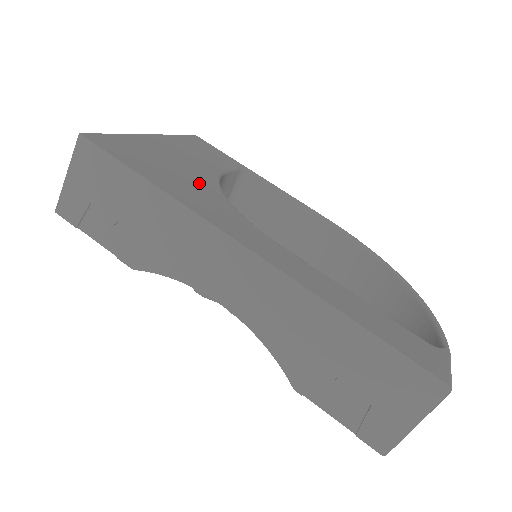
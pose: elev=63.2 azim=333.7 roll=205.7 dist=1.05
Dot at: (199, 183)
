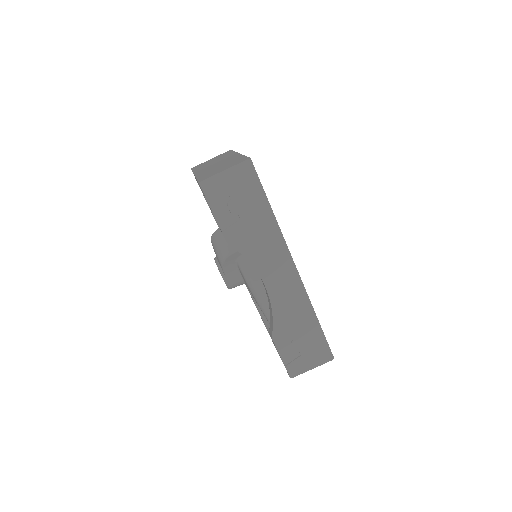
Dot at: occluded
